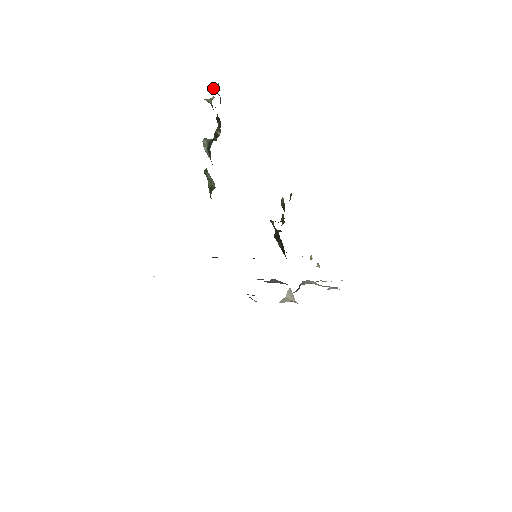
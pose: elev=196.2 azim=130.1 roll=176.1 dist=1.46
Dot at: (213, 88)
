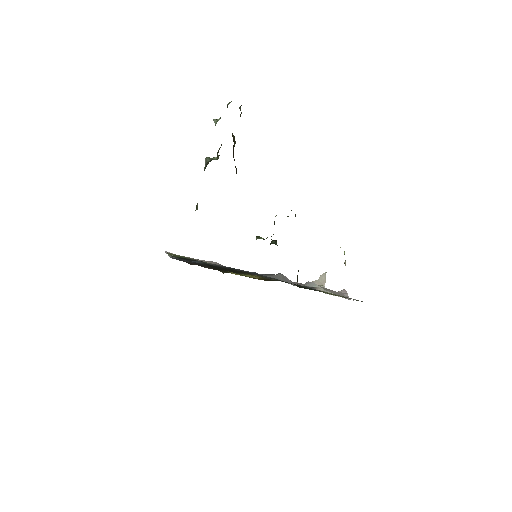
Dot at: (227, 105)
